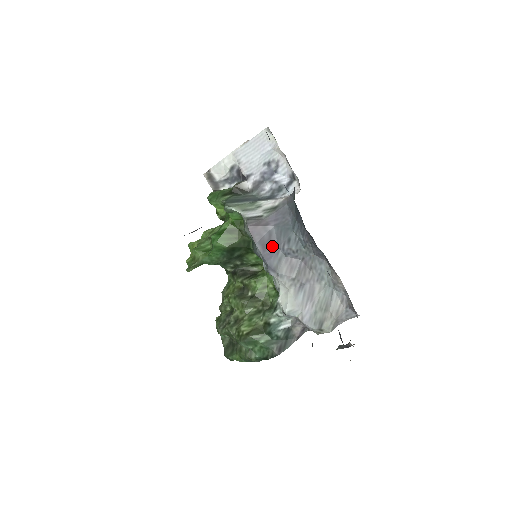
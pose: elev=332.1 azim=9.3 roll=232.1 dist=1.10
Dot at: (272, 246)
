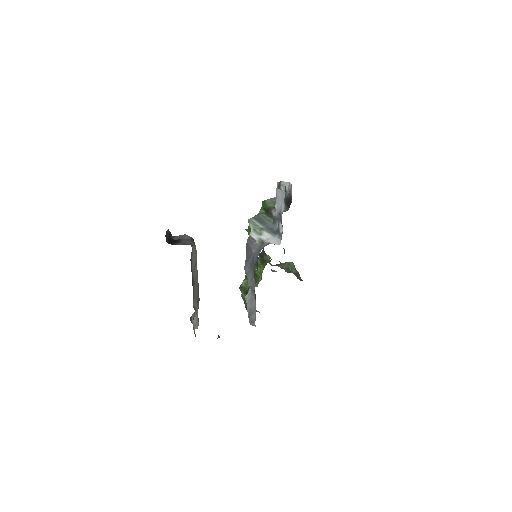
Dot at: (249, 261)
